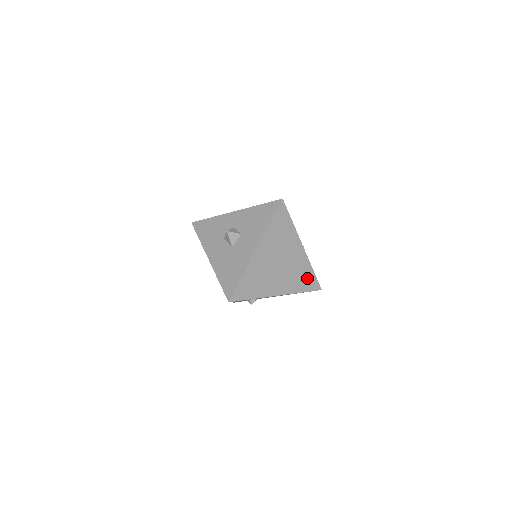
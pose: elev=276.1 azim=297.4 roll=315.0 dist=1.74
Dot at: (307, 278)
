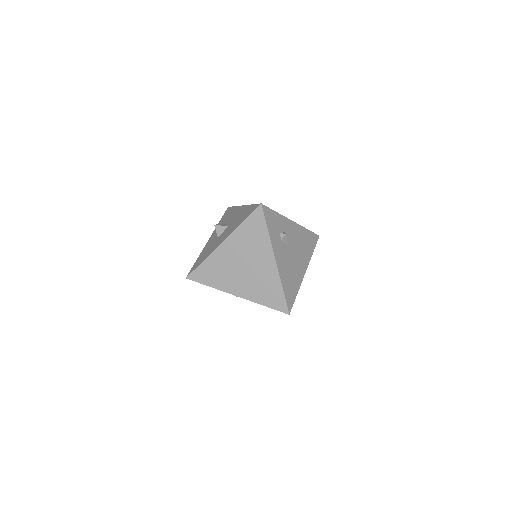
Dot at: occluded
